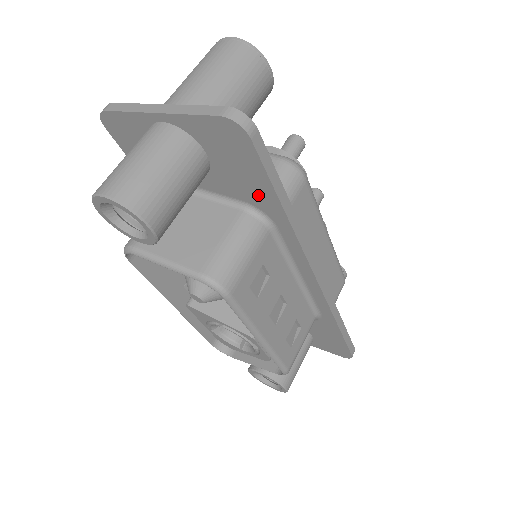
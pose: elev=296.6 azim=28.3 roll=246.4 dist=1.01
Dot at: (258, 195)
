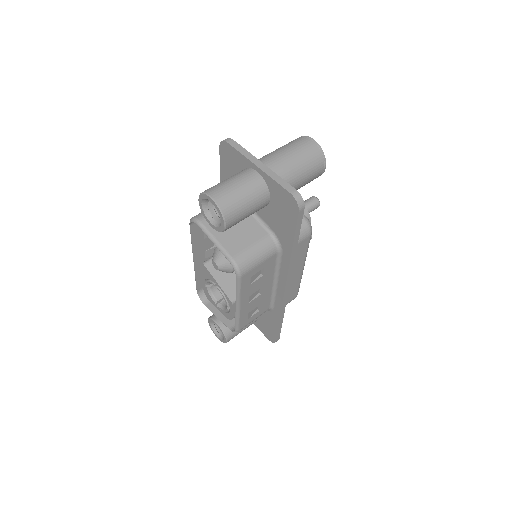
Dot at: (283, 234)
